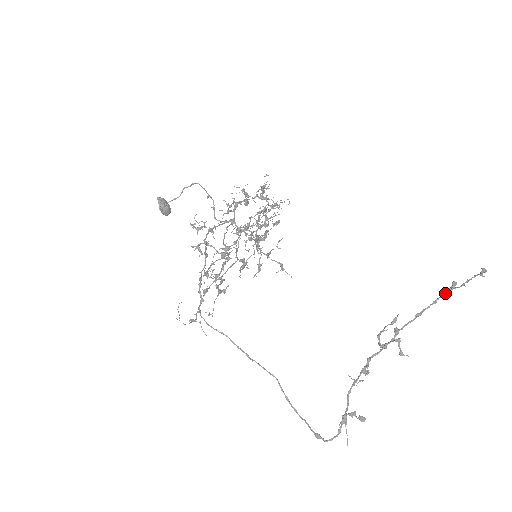
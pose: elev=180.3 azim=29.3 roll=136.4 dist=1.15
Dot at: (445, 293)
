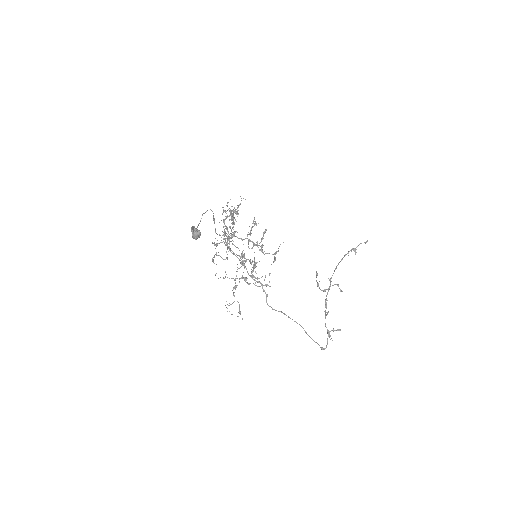
Dot at: (348, 255)
